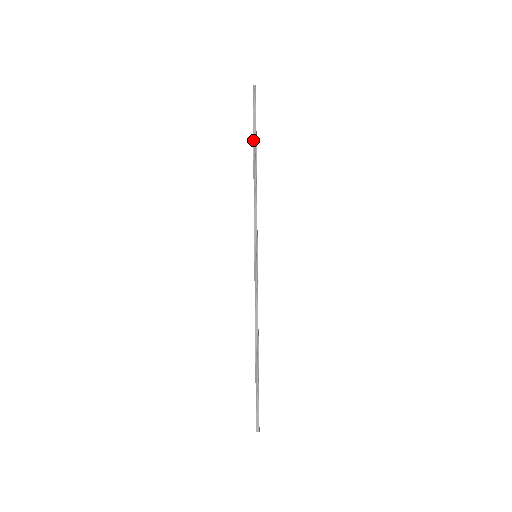
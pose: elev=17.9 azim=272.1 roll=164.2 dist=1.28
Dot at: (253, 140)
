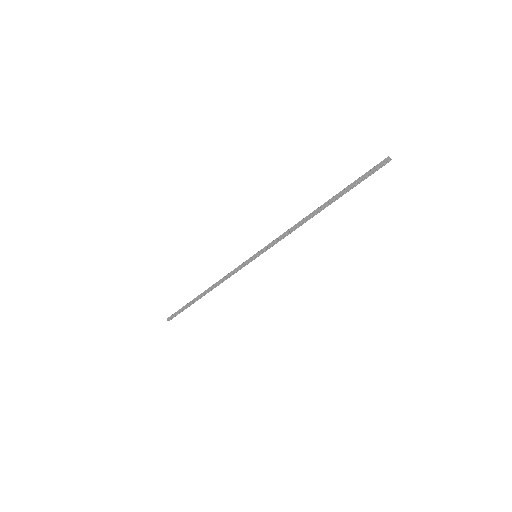
Dot at: (339, 197)
